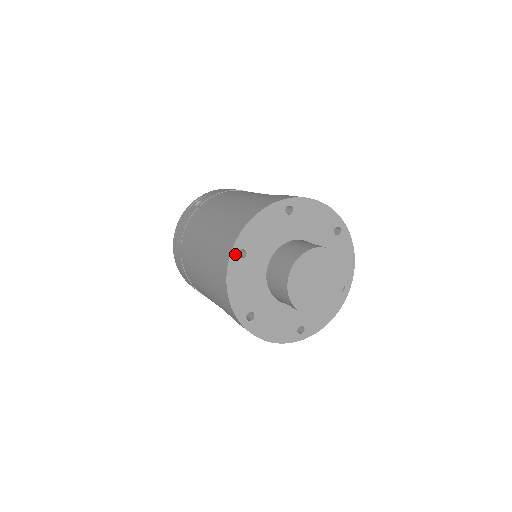
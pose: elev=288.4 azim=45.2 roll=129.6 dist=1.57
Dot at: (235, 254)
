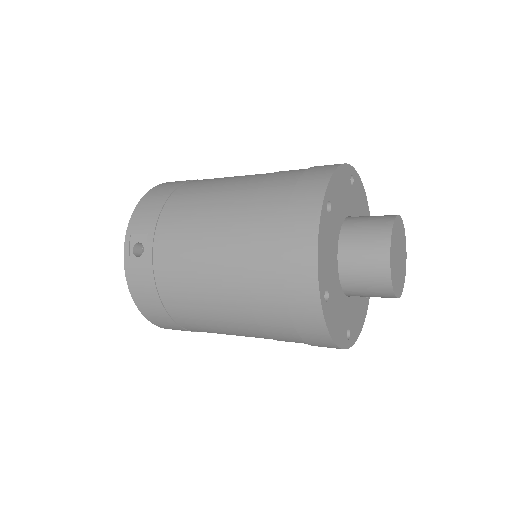
Dot at: (324, 304)
